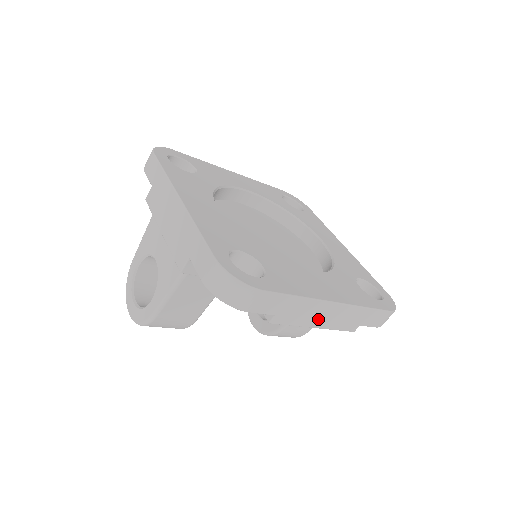
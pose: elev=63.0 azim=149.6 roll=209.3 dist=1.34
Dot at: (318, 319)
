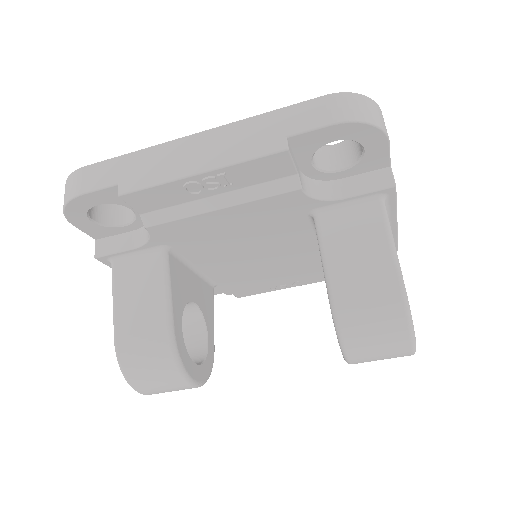
Dot at: (190, 162)
